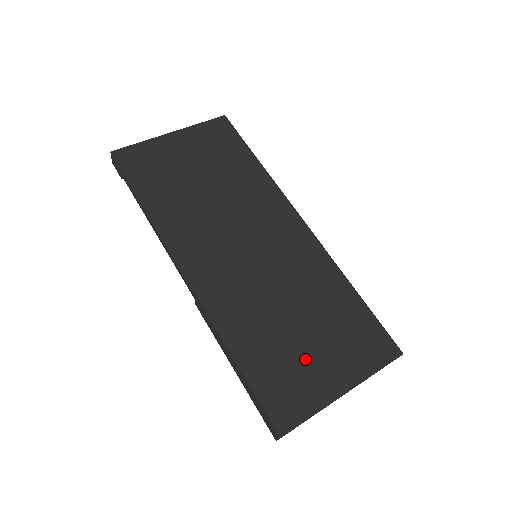
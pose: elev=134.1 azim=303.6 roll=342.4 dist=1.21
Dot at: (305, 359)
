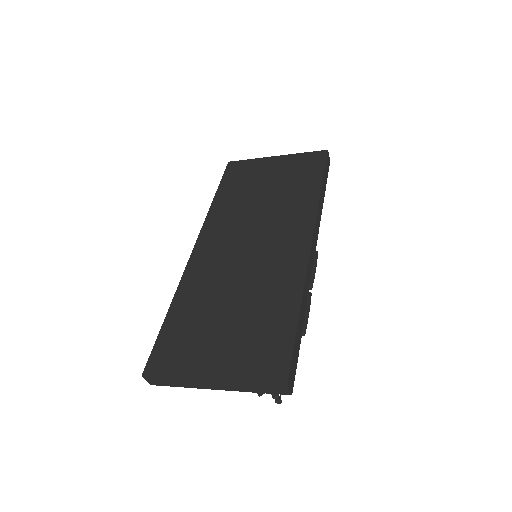
Dot at: (208, 338)
